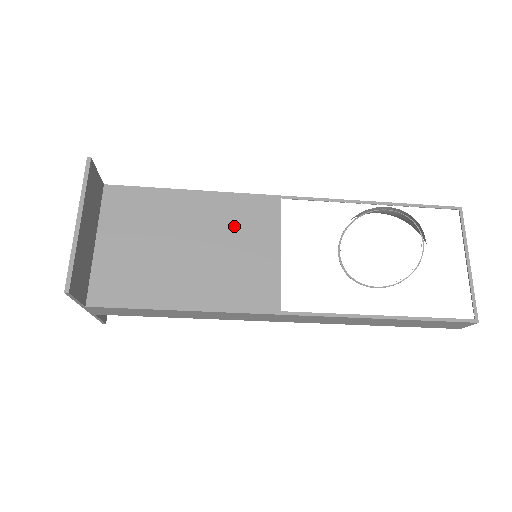
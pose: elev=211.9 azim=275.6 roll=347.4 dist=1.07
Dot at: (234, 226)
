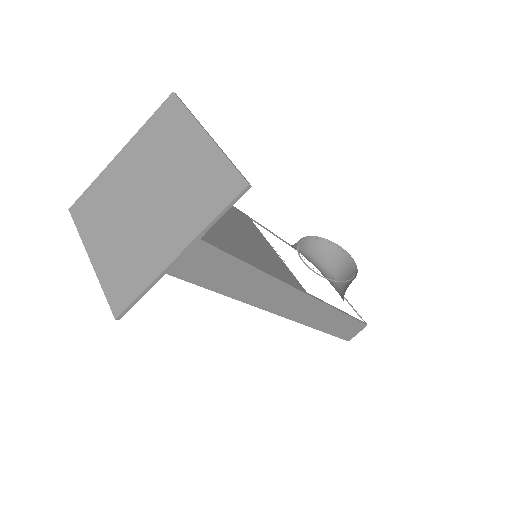
Dot at: (242, 223)
